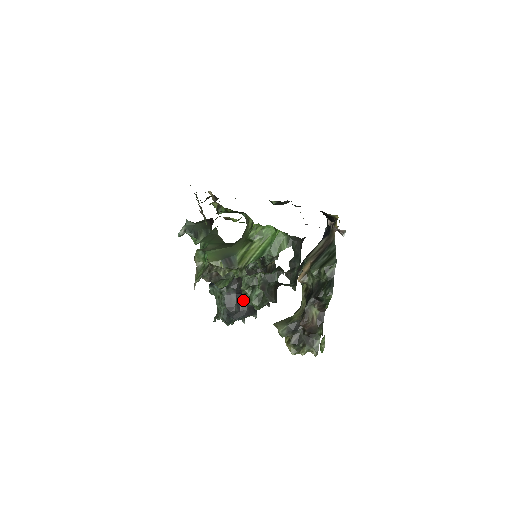
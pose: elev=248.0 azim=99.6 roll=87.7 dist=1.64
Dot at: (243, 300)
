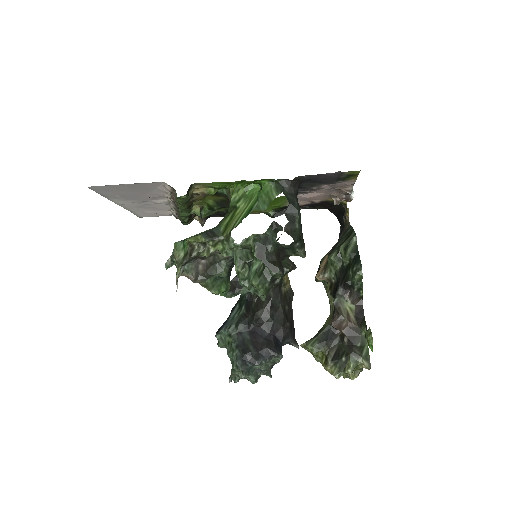
Dot at: (259, 338)
